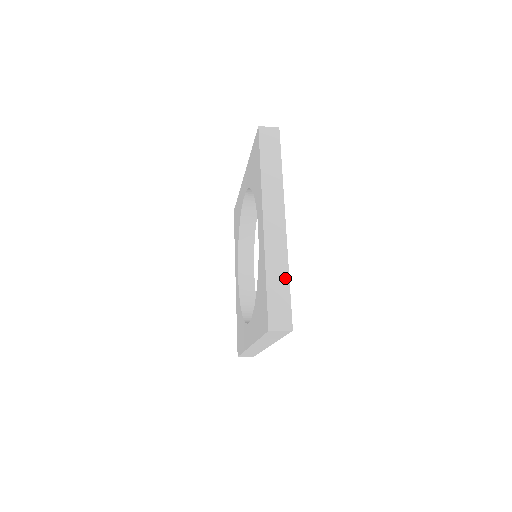
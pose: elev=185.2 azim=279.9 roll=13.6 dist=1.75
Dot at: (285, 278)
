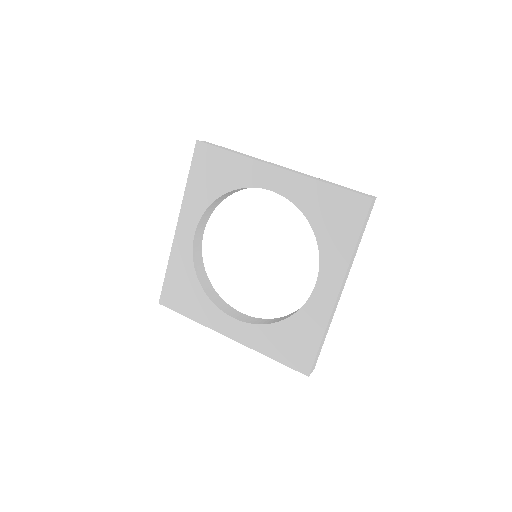
Dot at: occluded
